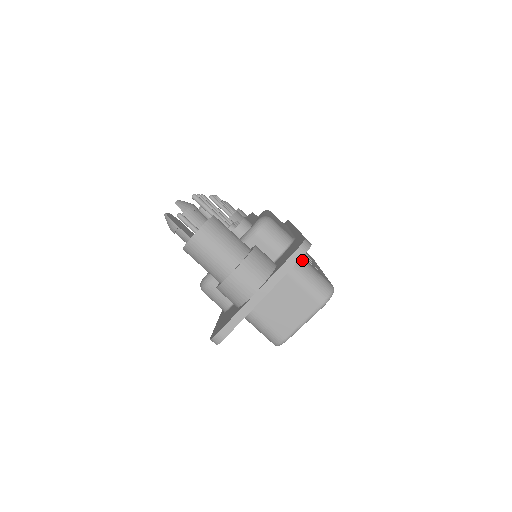
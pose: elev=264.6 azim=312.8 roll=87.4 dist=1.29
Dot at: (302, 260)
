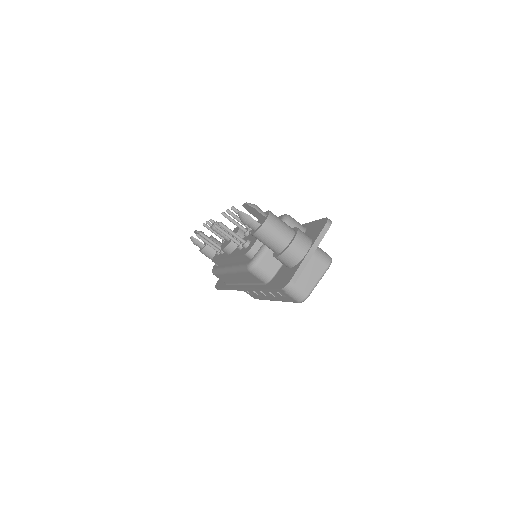
Dot at: occluded
